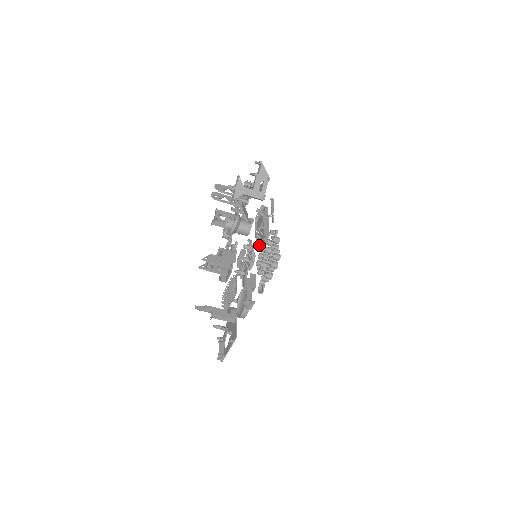
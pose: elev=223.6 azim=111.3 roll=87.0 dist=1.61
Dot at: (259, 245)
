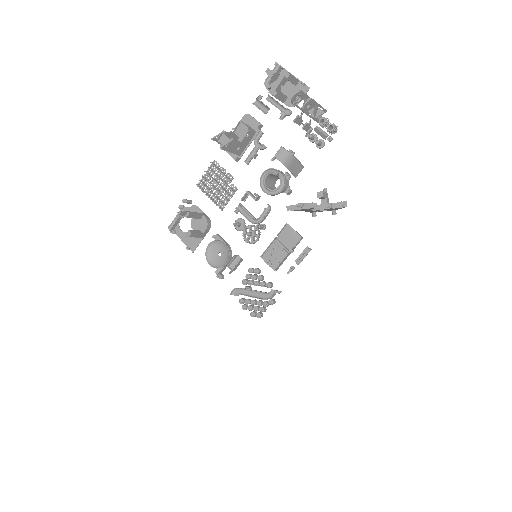
Dot at: (265, 261)
